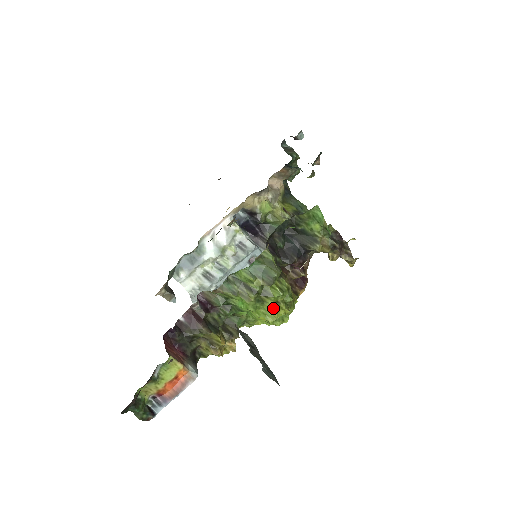
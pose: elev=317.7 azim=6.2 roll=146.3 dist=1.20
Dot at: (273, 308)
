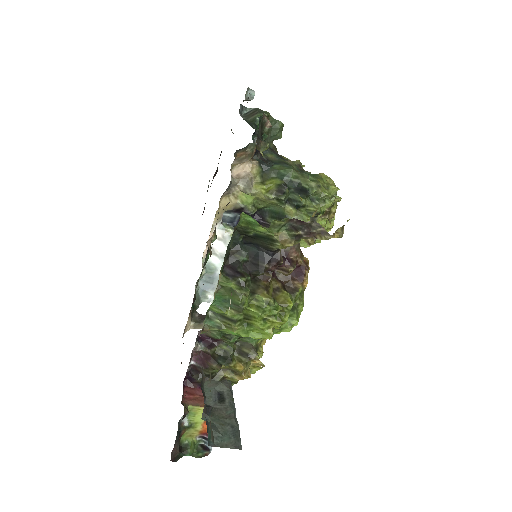
Dot at: (264, 326)
